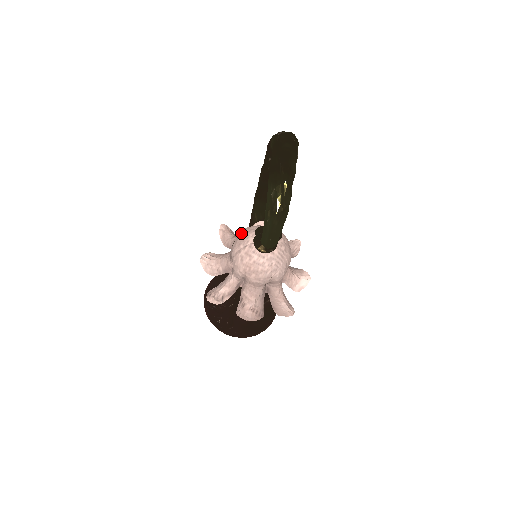
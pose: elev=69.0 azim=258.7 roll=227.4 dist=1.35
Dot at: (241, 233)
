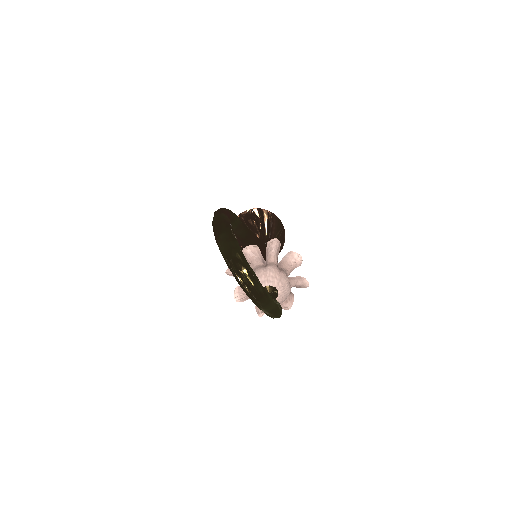
Dot at: occluded
